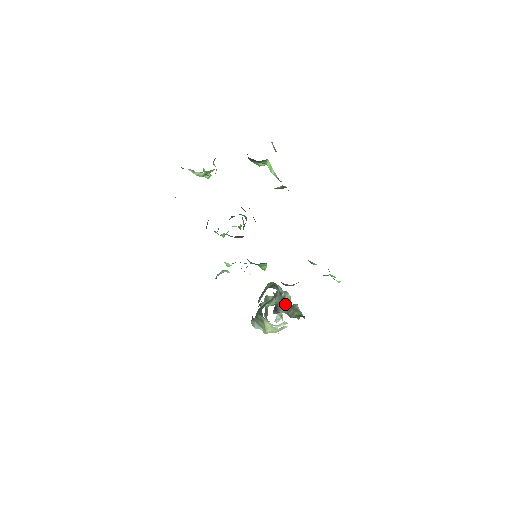
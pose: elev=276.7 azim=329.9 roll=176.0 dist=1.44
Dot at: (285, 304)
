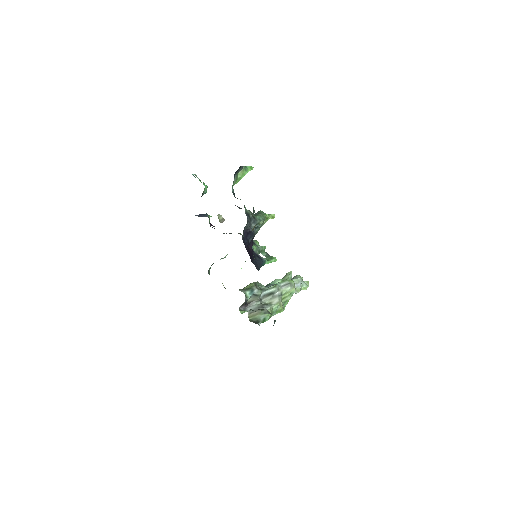
Dot at: (270, 298)
